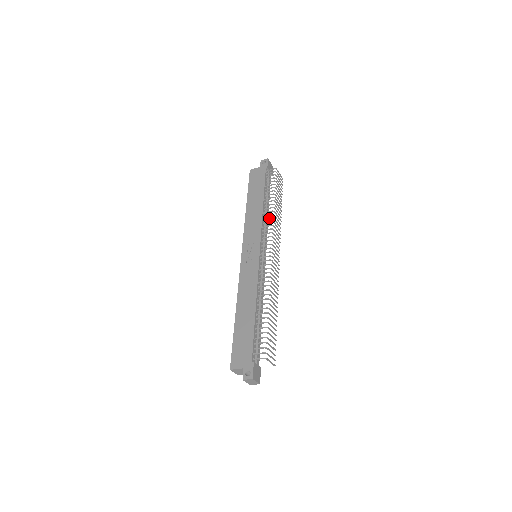
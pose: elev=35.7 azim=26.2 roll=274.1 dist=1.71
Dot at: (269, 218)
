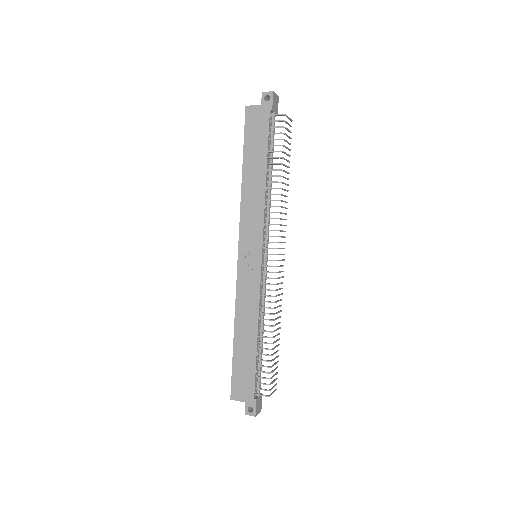
Dot at: (274, 206)
